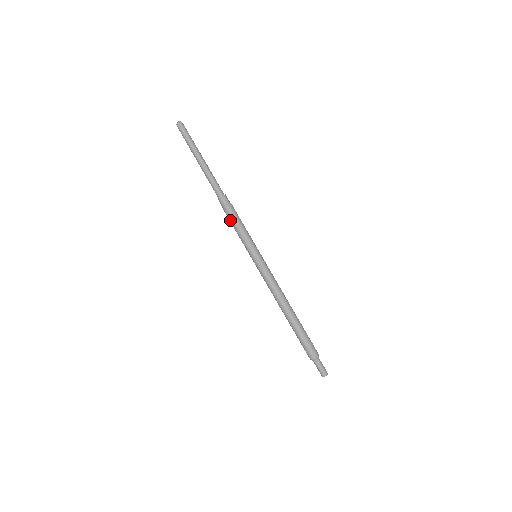
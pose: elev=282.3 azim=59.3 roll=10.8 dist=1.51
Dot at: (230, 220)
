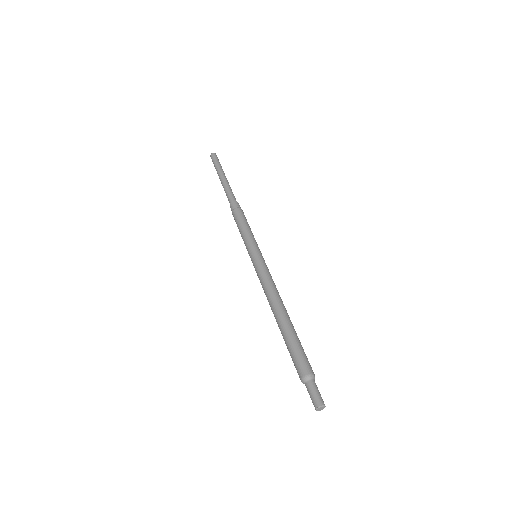
Dot at: (236, 222)
